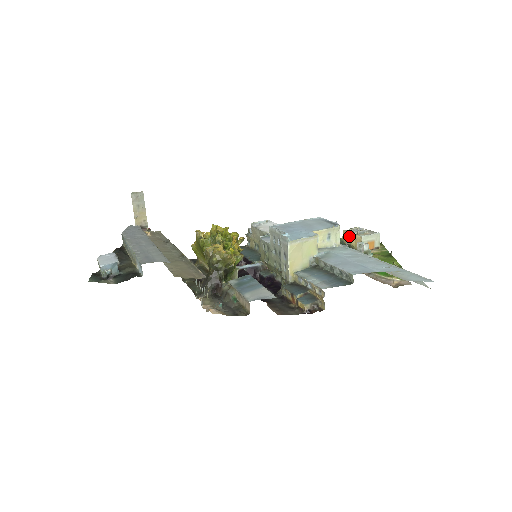
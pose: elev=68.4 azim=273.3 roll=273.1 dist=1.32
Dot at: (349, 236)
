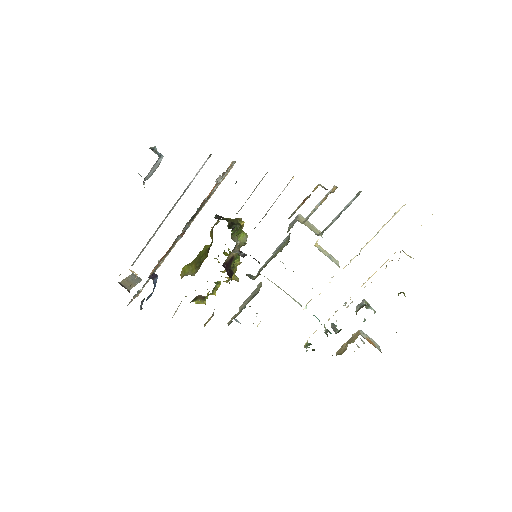
Dot at: (344, 345)
